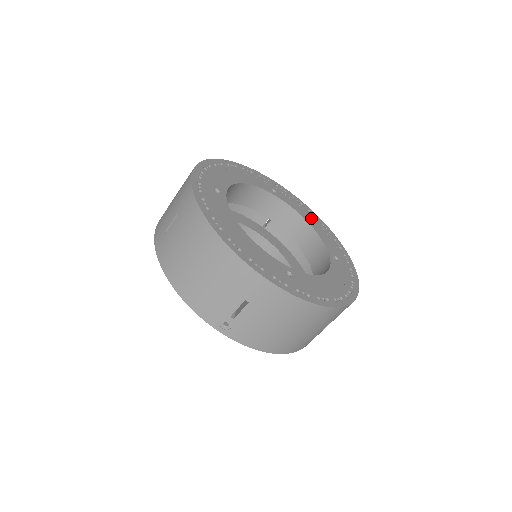
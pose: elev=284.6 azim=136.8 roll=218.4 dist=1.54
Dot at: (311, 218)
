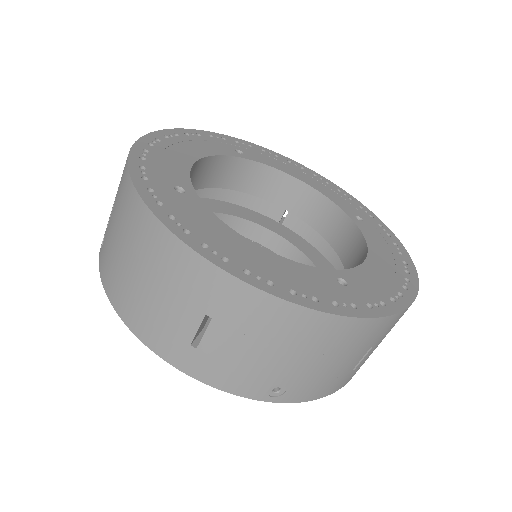
Dot at: (389, 261)
